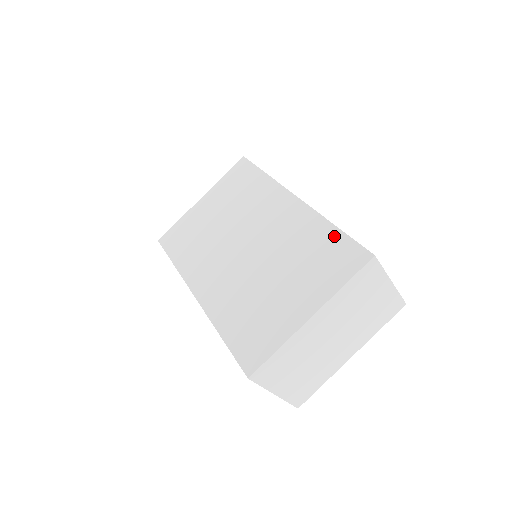
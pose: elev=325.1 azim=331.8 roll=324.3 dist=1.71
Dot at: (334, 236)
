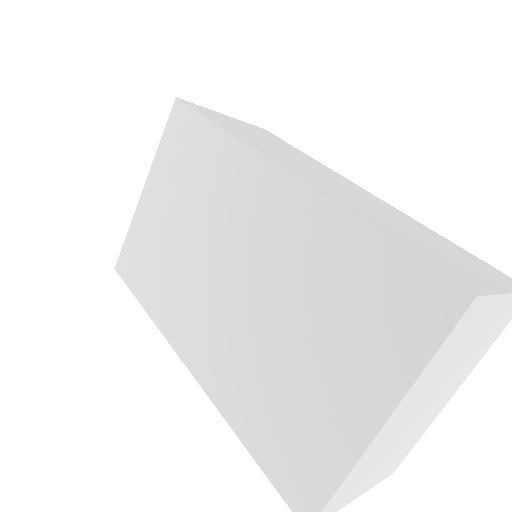
Dot at: (376, 252)
